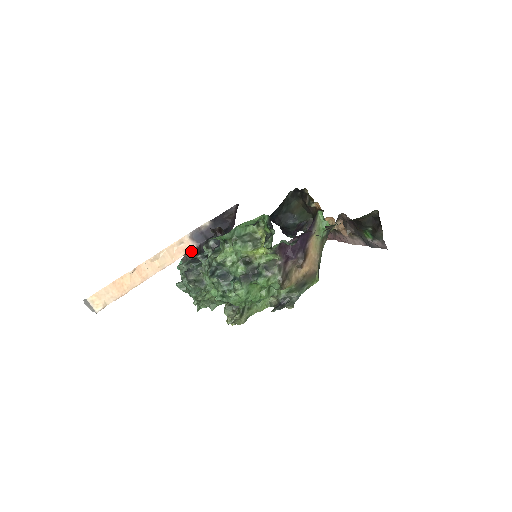
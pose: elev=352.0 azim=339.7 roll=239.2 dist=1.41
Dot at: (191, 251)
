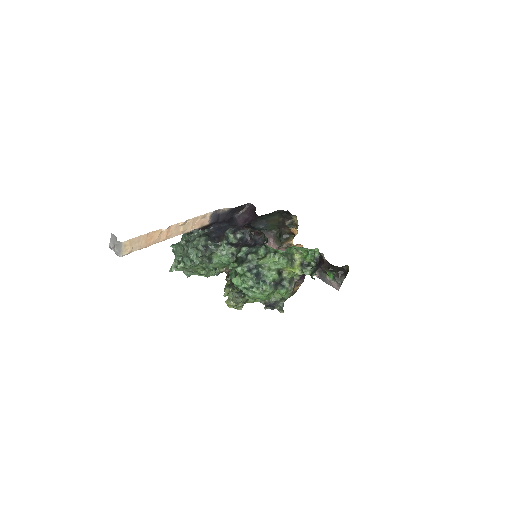
Dot at: (204, 226)
